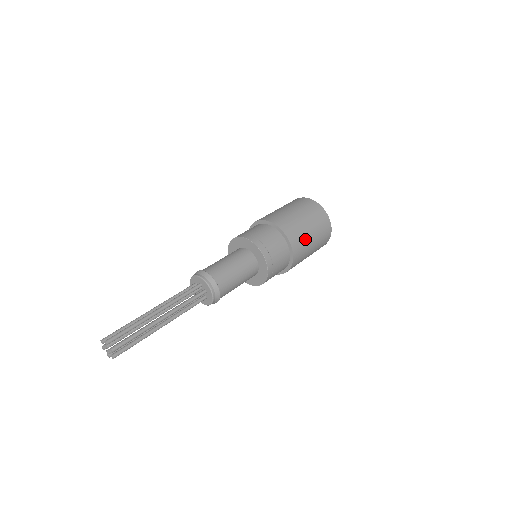
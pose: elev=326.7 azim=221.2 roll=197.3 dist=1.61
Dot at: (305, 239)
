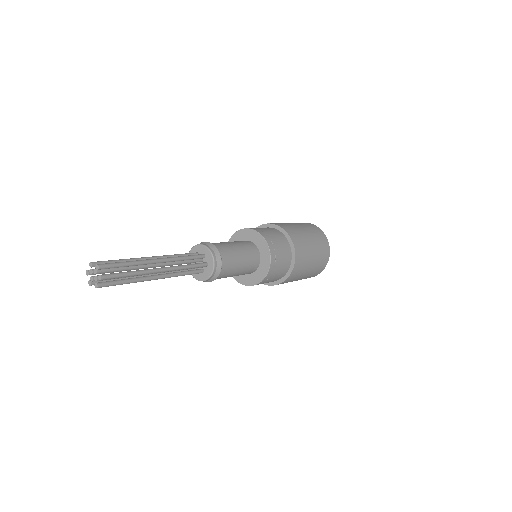
Dot at: (307, 260)
